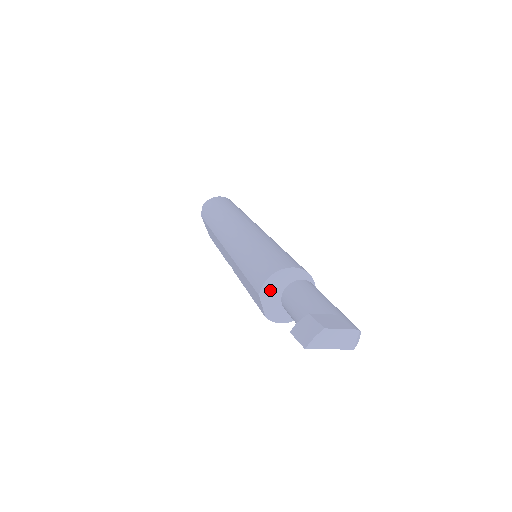
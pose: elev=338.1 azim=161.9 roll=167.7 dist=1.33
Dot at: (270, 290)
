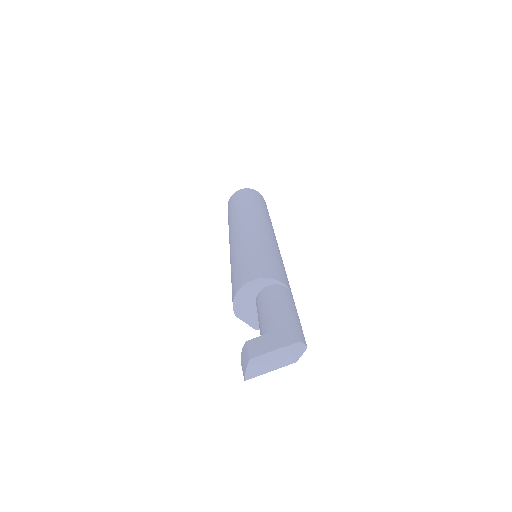
Dot at: (243, 308)
